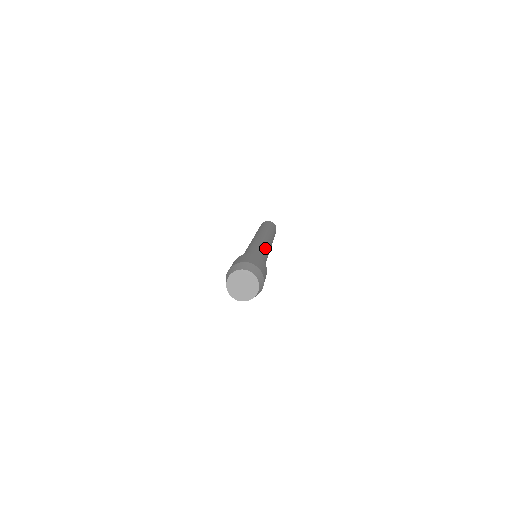
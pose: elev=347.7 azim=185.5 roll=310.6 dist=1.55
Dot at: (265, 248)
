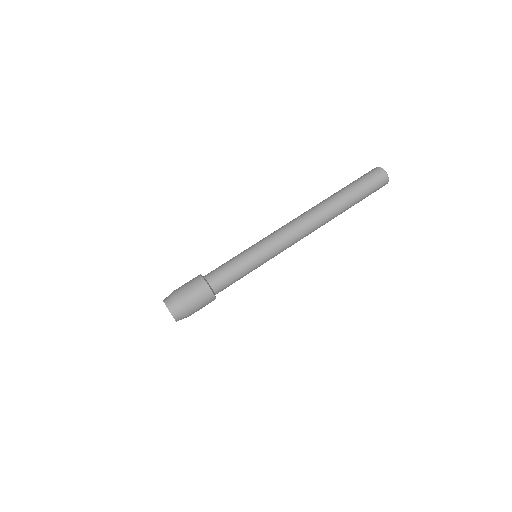
Dot at: (265, 260)
